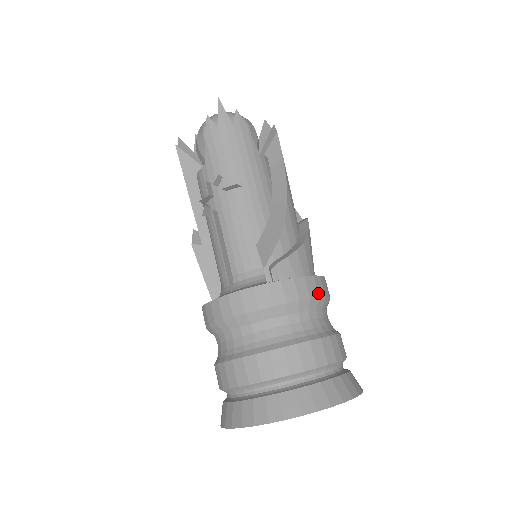
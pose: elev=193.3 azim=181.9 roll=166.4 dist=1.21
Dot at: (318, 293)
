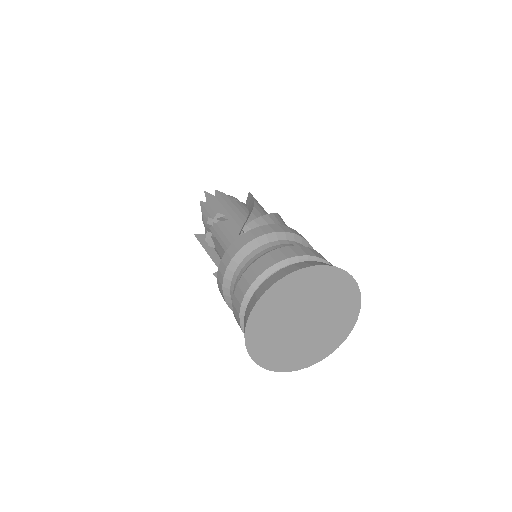
Dot at: (283, 230)
